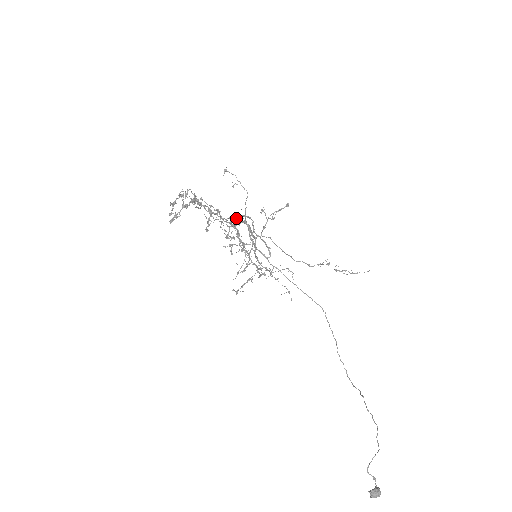
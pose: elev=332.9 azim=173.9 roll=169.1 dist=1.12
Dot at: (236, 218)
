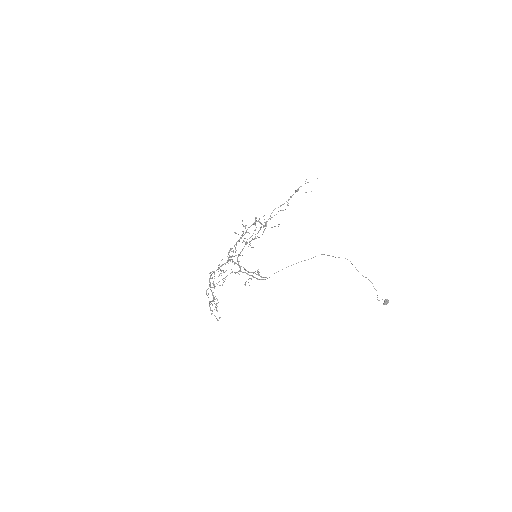
Dot at: (230, 256)
